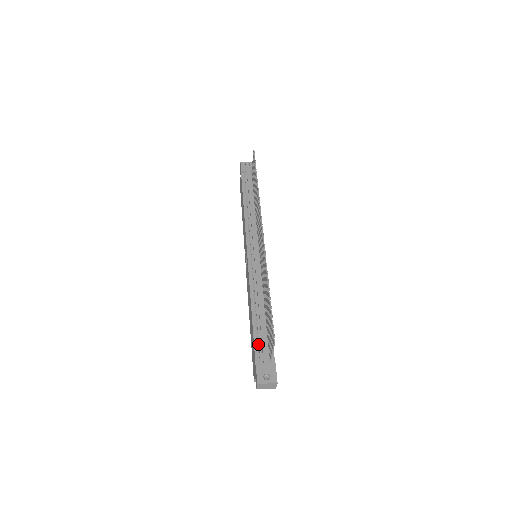
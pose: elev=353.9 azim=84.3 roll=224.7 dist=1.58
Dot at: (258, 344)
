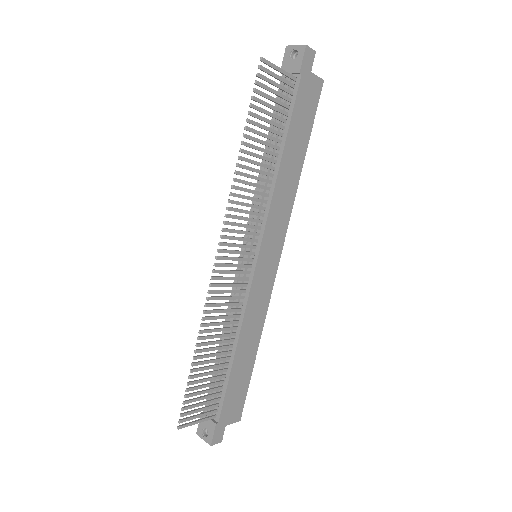
Dot at: occluded
